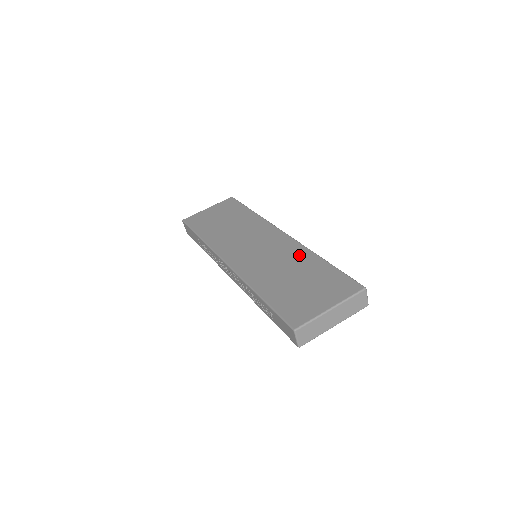
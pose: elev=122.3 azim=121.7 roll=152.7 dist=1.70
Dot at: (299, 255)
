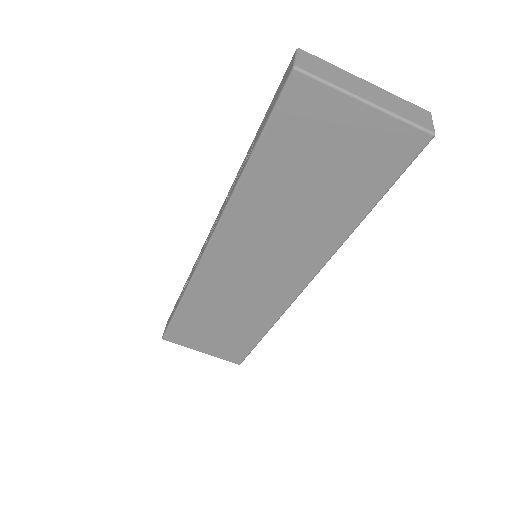
Dot at: (261, 316)
